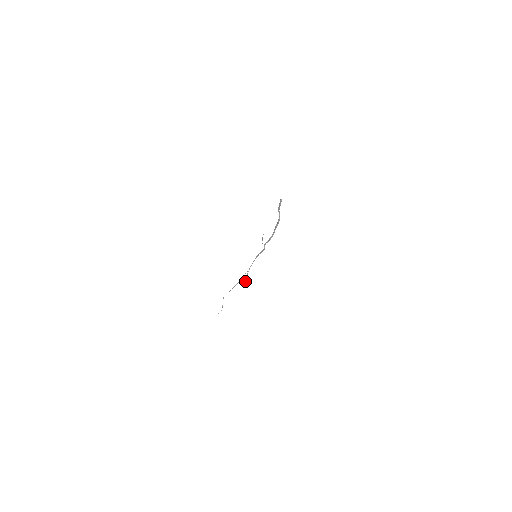
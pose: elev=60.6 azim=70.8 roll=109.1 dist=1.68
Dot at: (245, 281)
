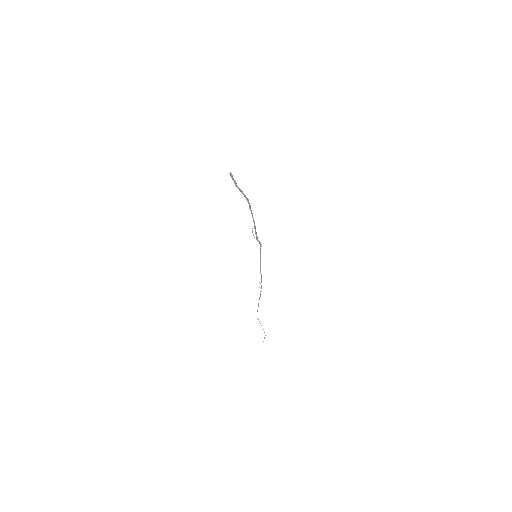
Dot at: occluded
